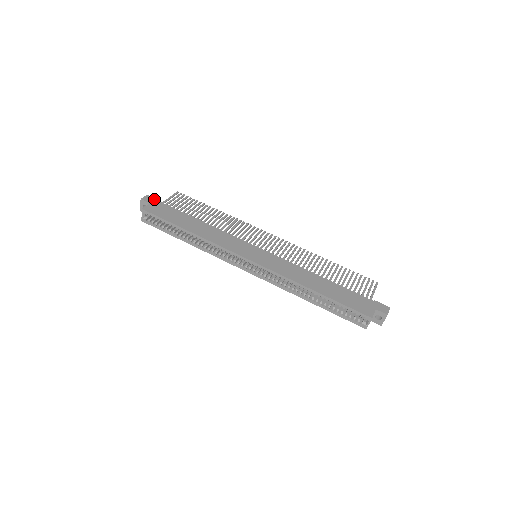
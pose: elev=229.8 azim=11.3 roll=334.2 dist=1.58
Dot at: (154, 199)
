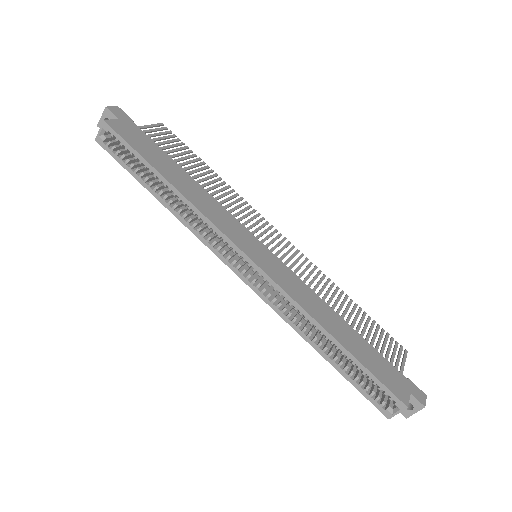
Dot at: (126, 116)
